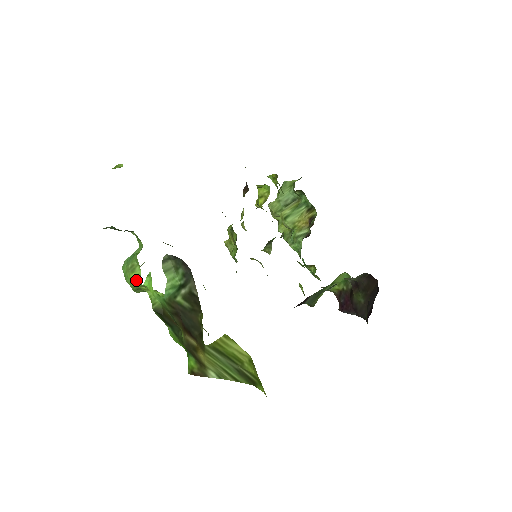
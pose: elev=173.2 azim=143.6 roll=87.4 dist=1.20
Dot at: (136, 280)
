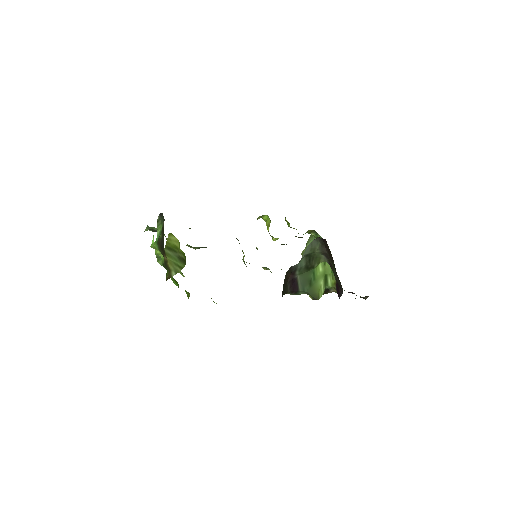
Dot at: occluded
